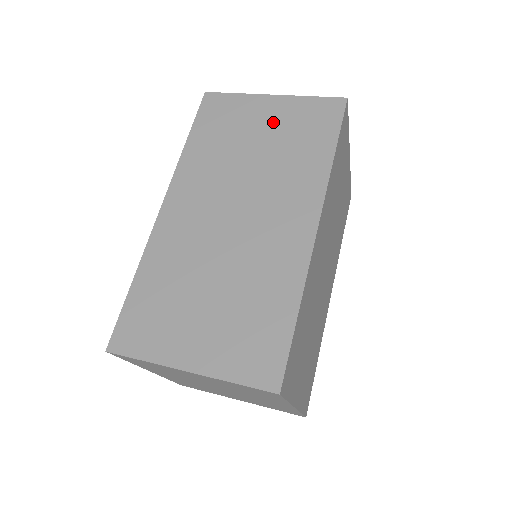
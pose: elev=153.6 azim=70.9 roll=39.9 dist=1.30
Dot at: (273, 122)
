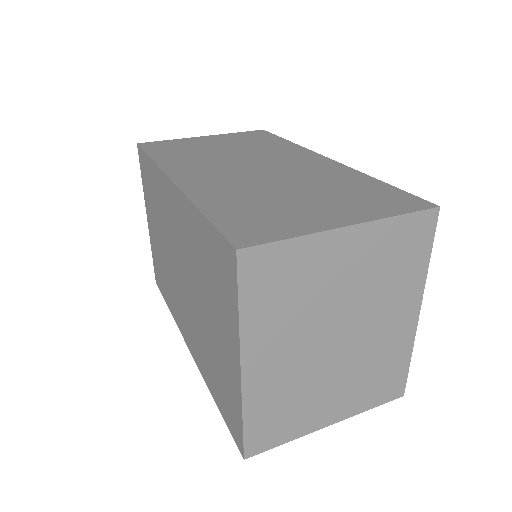
Dot at: (222, 141)
